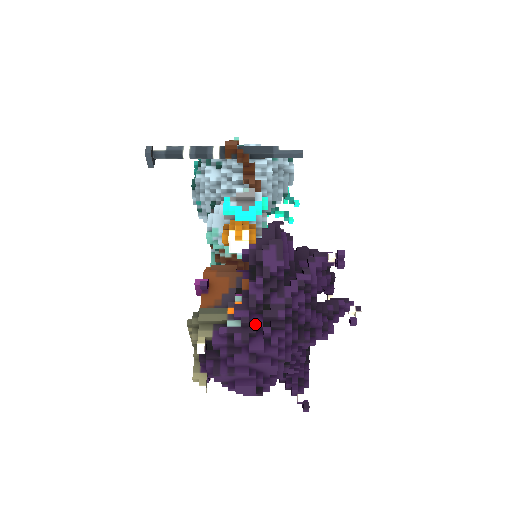
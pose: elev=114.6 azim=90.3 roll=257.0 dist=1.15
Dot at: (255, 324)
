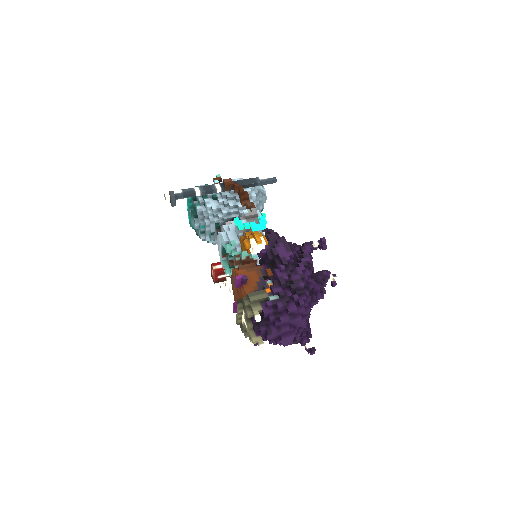
Dot at: (287, 295)
